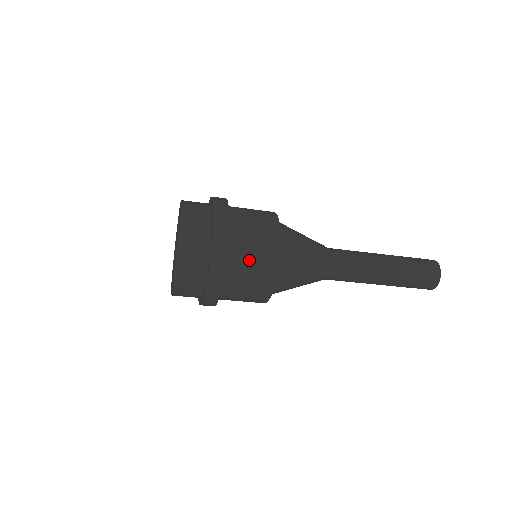
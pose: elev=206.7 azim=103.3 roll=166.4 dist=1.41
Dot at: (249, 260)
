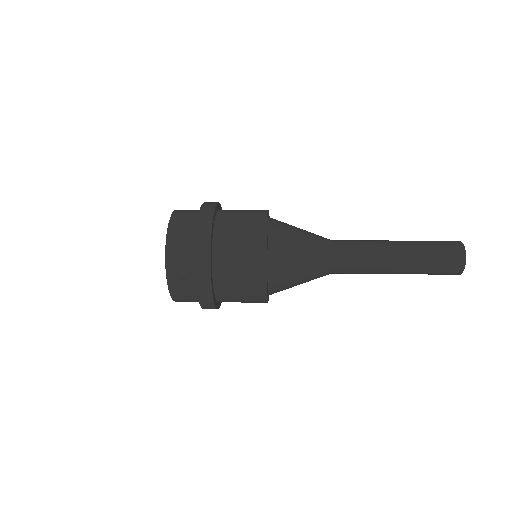
Dot at: (236, 253)
